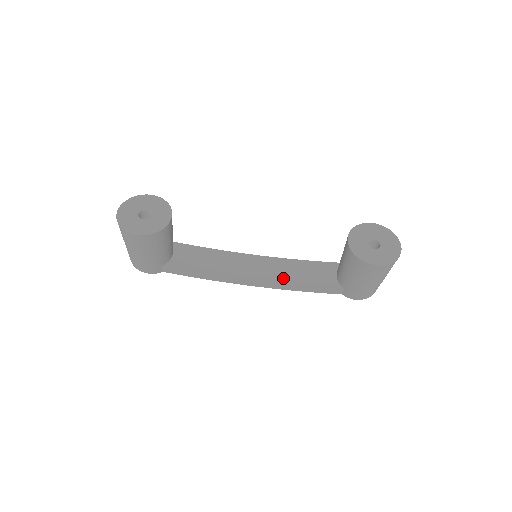
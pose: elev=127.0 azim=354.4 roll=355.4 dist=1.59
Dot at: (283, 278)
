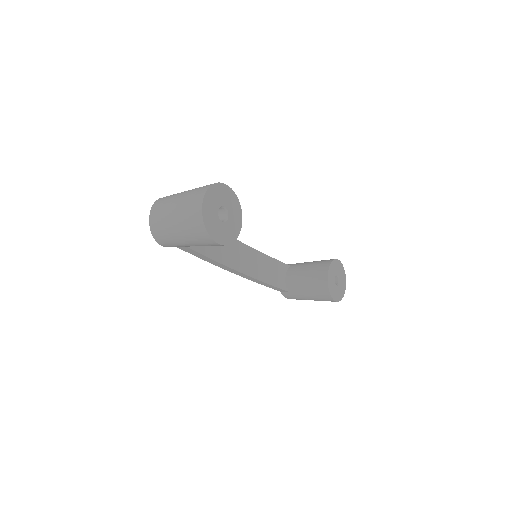
Dot at: (256, 273)
